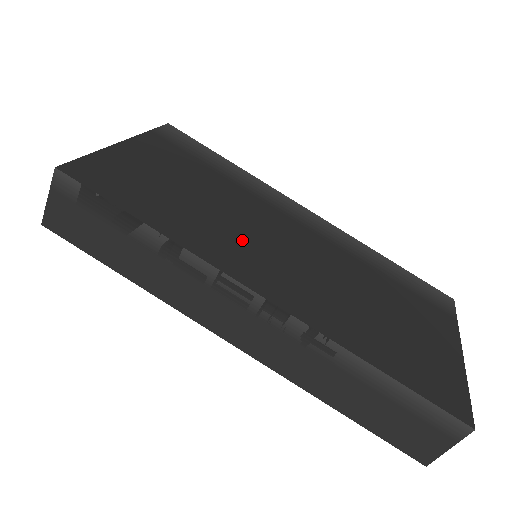
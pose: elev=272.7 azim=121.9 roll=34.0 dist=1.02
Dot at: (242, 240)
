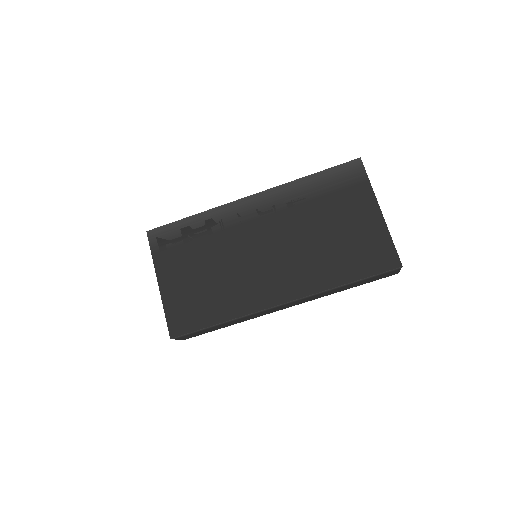
Dot at: (249, 278)
